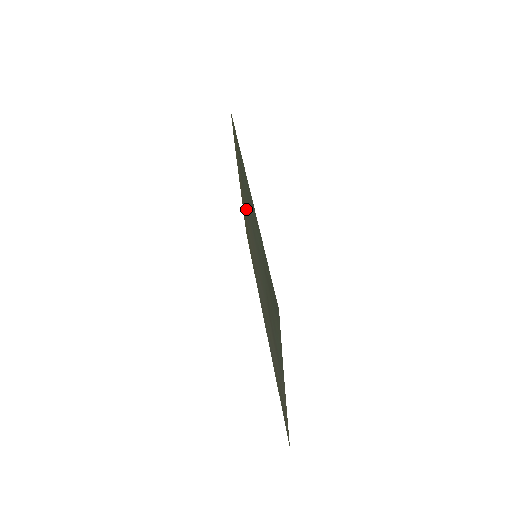
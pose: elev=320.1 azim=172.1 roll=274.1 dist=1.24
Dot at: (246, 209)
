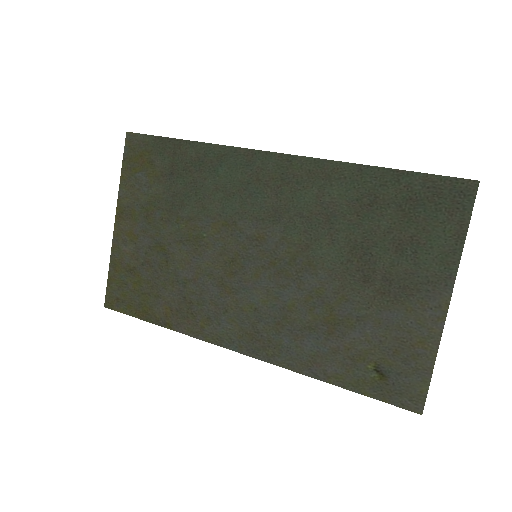
Dot at: (189, 229)
